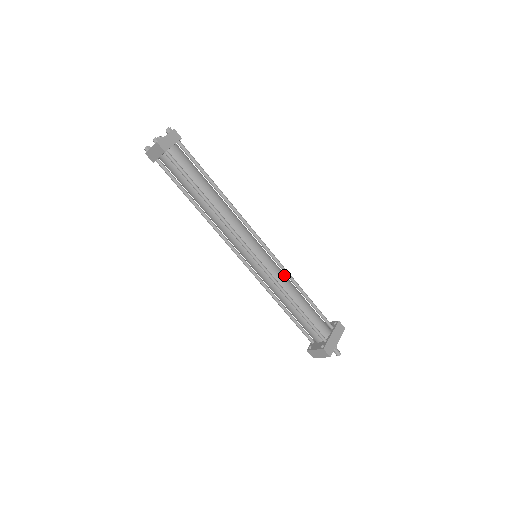
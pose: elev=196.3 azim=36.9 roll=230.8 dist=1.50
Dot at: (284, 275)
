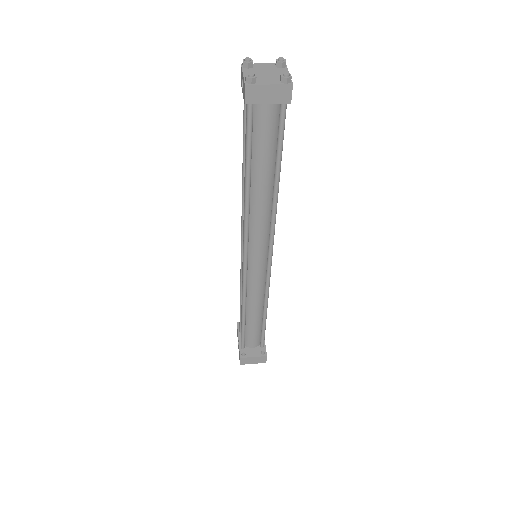
Dot at: occluded
